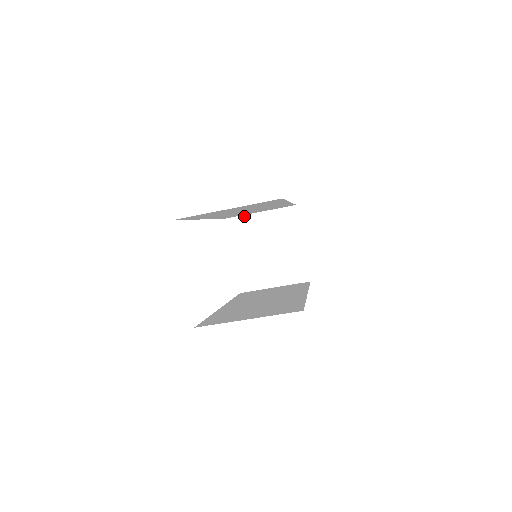
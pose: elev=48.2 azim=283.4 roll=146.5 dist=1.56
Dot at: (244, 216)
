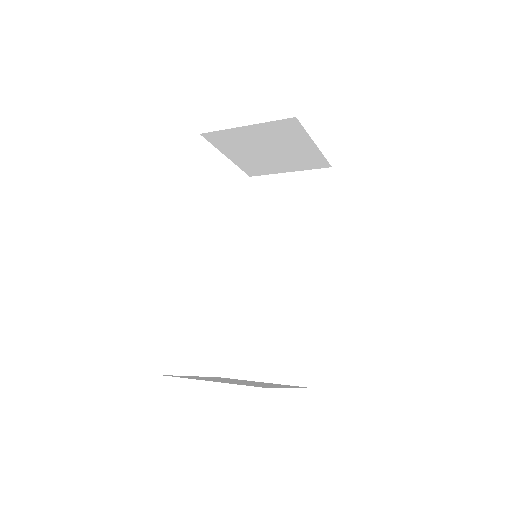
Dot at: (224, 130)
